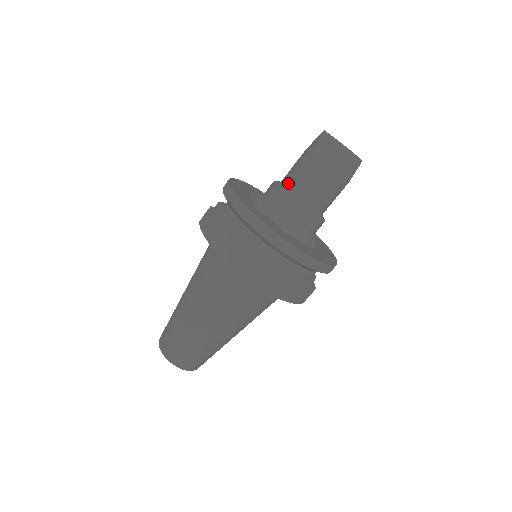
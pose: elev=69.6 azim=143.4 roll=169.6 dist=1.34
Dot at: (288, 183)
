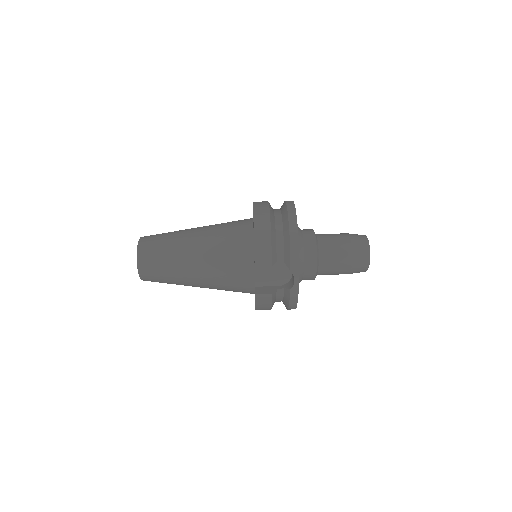
Dot at: occluded
